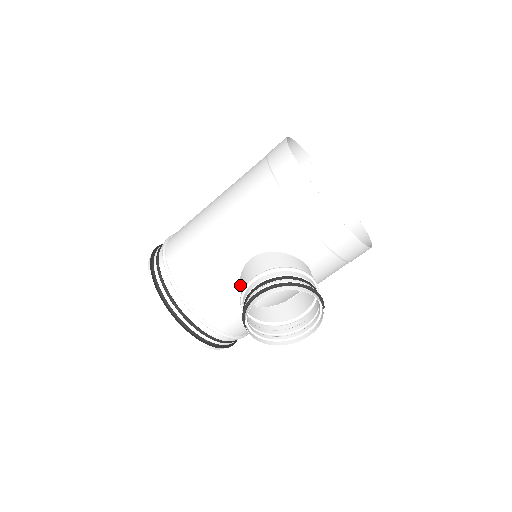
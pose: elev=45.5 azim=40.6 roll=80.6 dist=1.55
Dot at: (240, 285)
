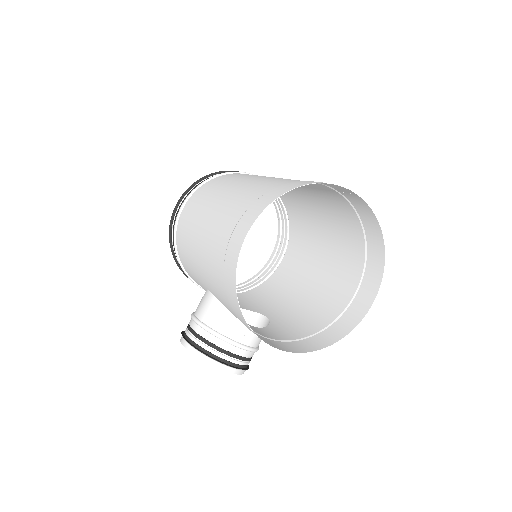
Dot at: occluded
